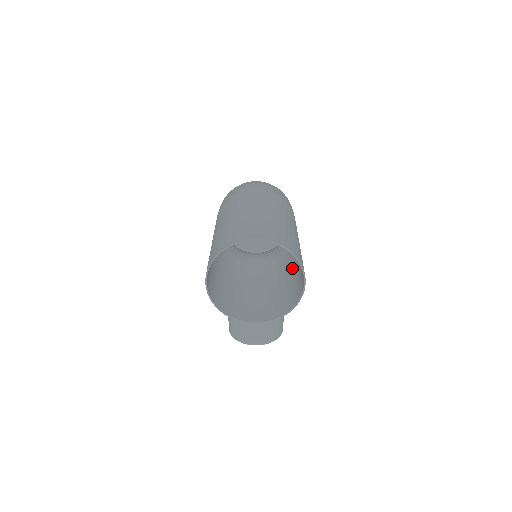
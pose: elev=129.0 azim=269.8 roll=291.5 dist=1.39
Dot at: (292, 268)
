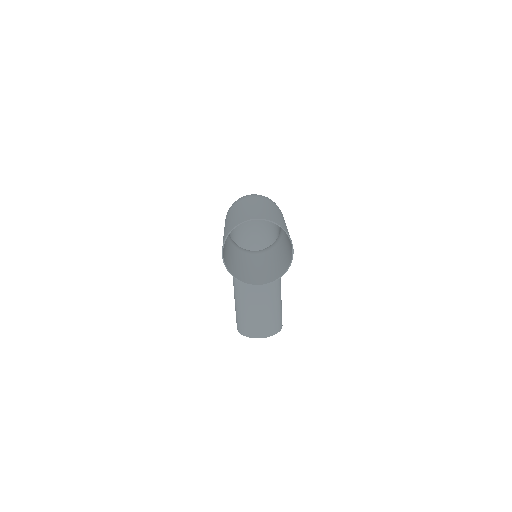
Dot at: (284, 250)
